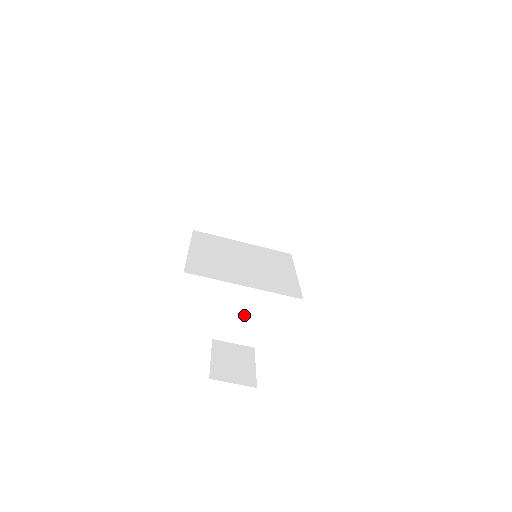
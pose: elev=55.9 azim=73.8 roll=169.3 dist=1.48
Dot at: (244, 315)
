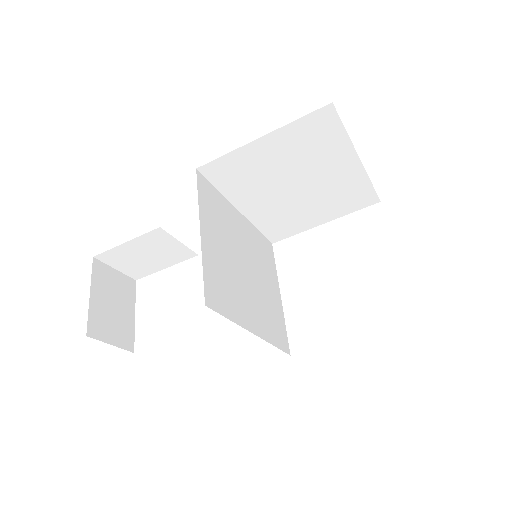
Dot at: (155, 254)
